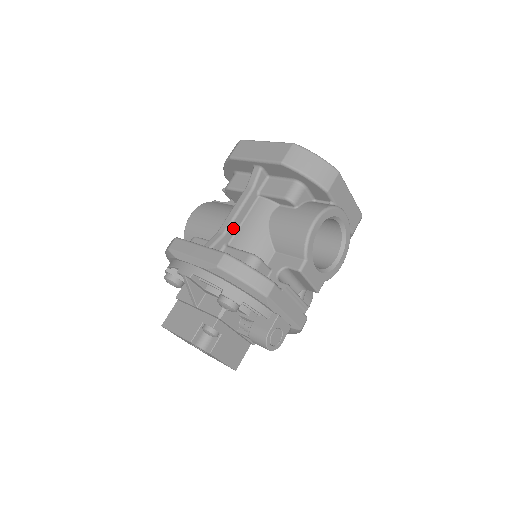
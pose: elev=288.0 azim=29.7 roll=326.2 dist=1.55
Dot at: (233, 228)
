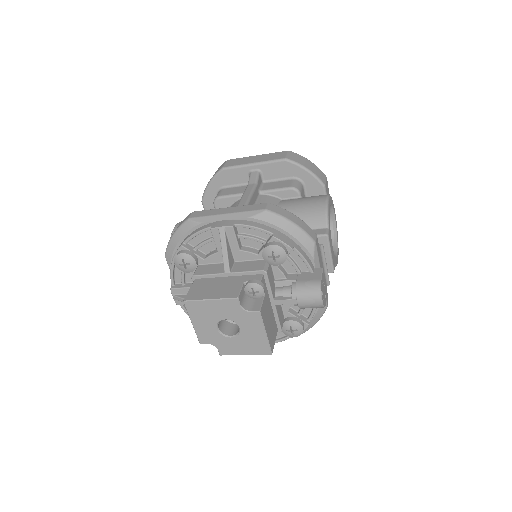
Dot at: occluded
